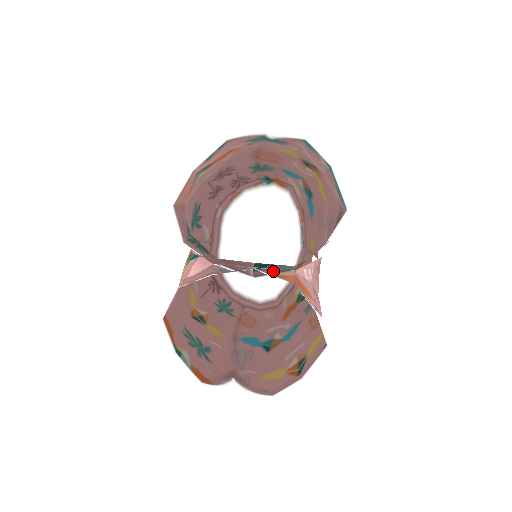
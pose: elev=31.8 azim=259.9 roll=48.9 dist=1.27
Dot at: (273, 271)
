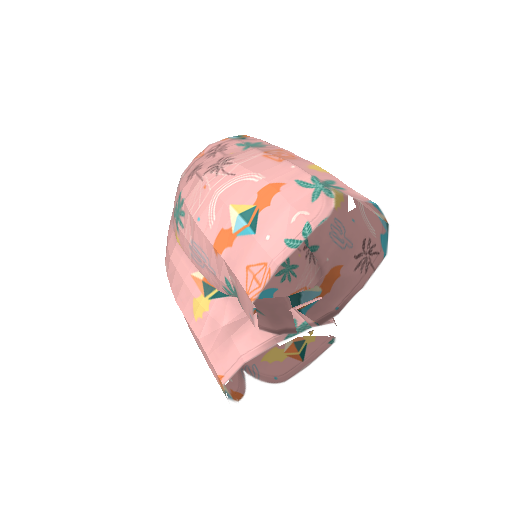
Dot at: (319, 317)
